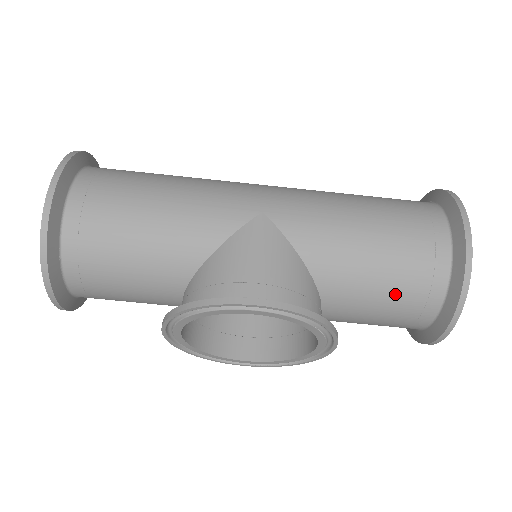
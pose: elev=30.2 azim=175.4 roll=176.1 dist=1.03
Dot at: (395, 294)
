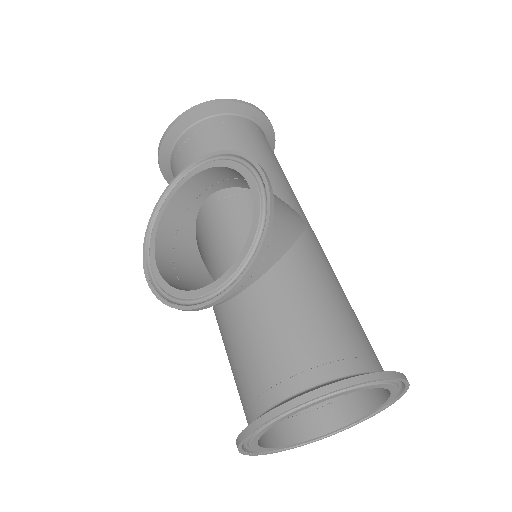
Dot at: (303, 333)
